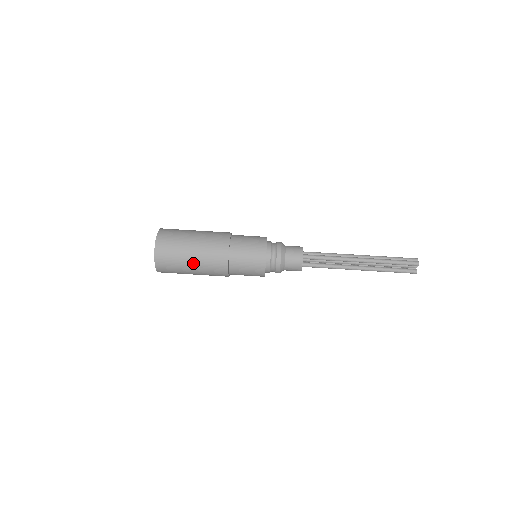
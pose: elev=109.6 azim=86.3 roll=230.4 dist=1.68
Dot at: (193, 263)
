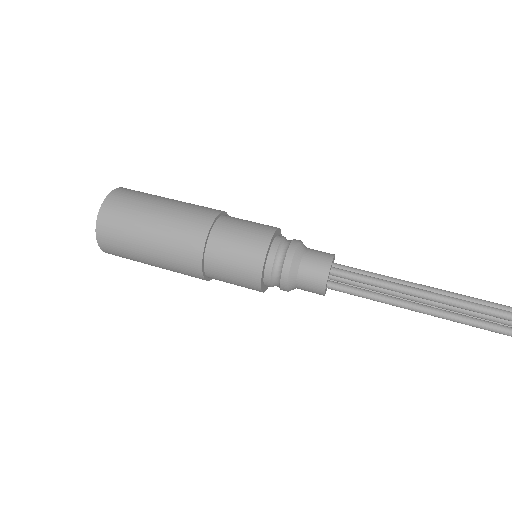
Dot at: (150, 246)
